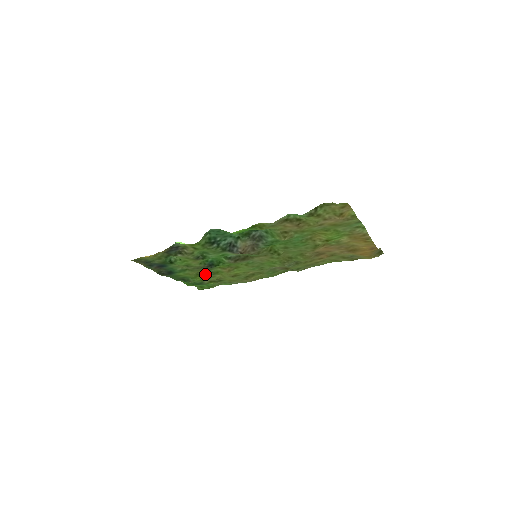
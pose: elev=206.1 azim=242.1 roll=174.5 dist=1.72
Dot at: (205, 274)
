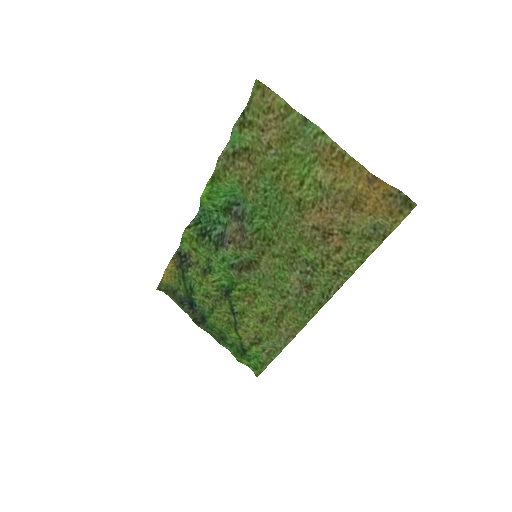
Dot at: (234, 319)
